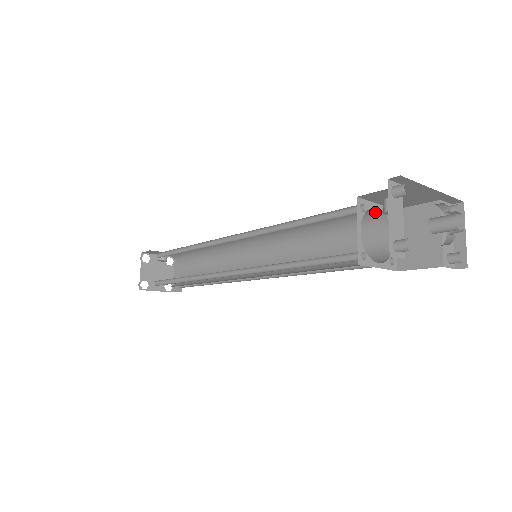
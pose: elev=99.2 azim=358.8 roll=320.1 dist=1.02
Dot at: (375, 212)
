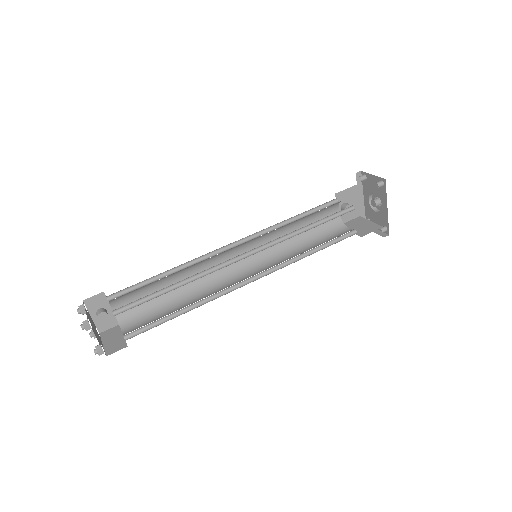
Dot at: occluded
